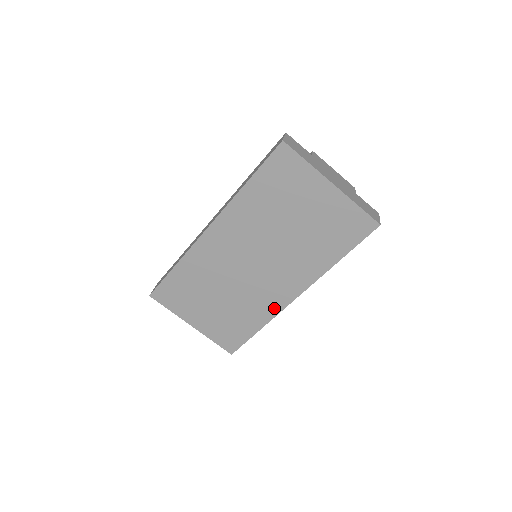
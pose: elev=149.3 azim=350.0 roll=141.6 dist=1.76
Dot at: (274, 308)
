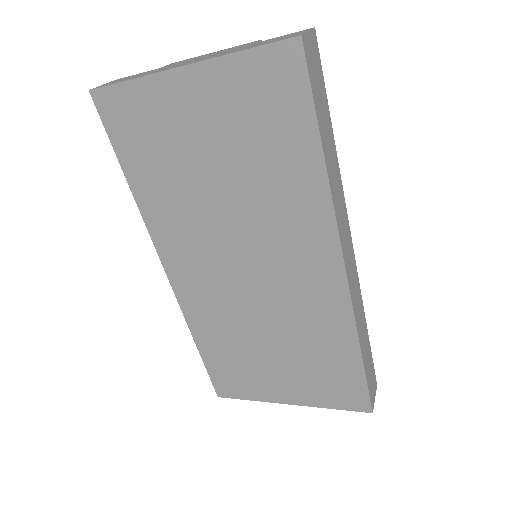
Dot at: (338, 308)
